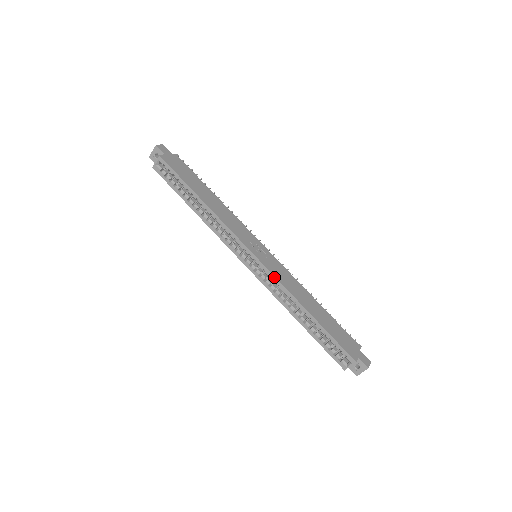
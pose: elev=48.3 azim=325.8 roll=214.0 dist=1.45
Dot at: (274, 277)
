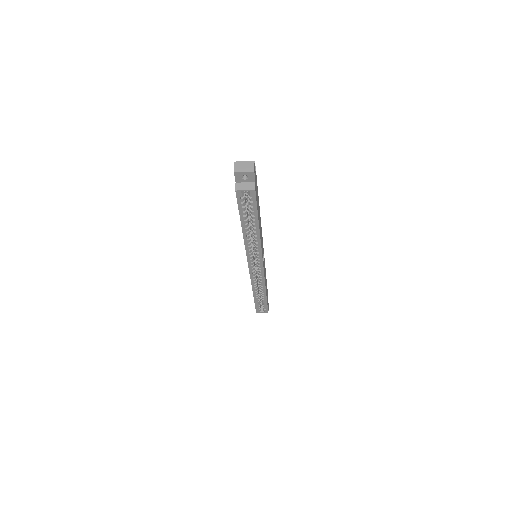
Dot at: (264, 278)
